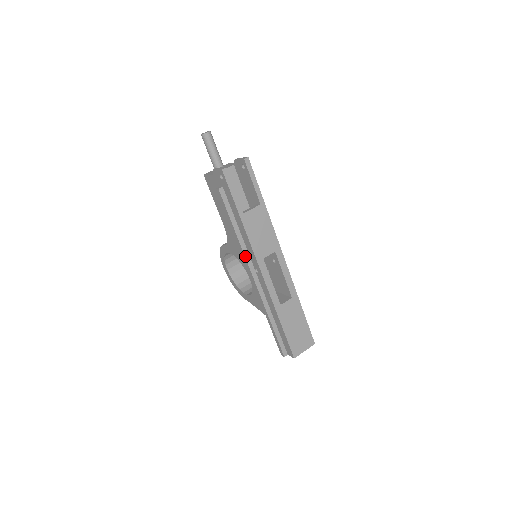
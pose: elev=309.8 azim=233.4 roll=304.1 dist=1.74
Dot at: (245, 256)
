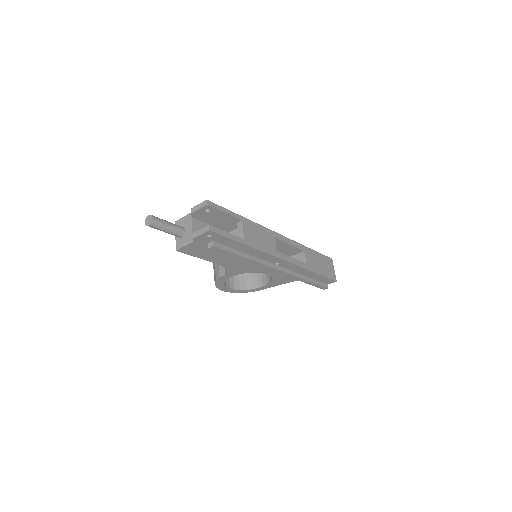
Dot at: (264, 264)
